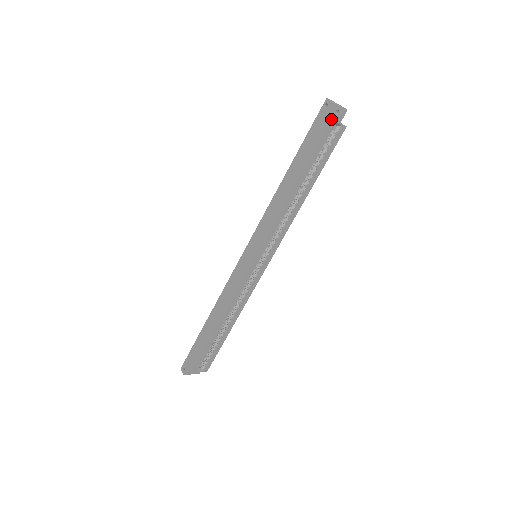
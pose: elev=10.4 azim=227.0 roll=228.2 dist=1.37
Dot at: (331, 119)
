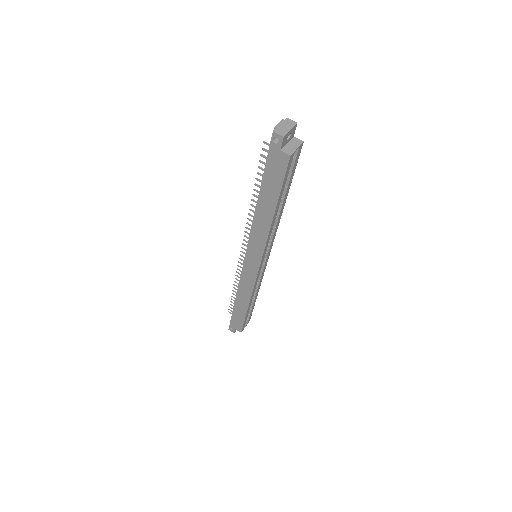
Dot at: (289, 156)
